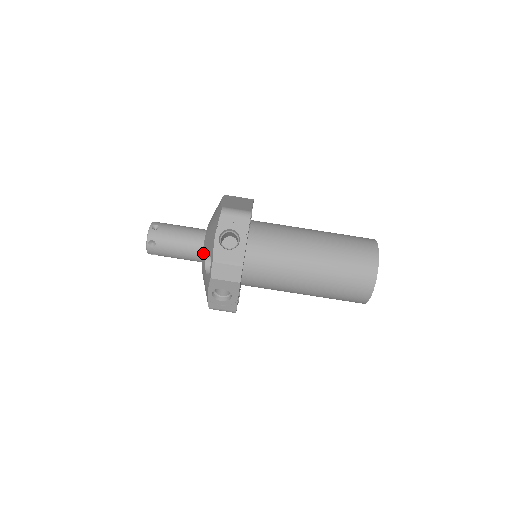
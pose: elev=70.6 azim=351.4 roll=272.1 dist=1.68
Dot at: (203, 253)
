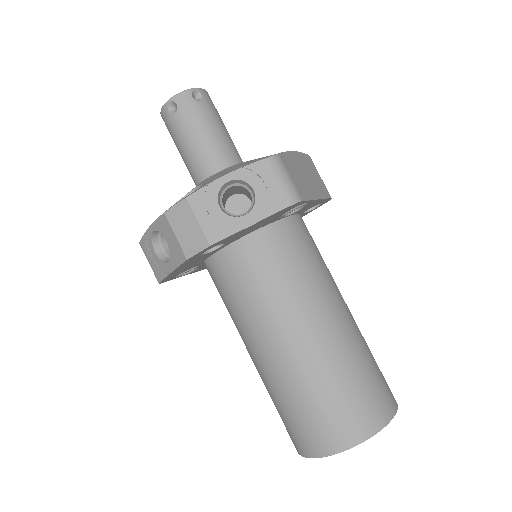
Dot at: (203, 181)
